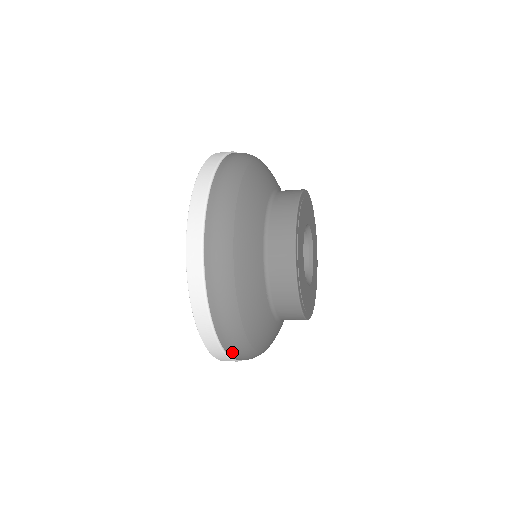
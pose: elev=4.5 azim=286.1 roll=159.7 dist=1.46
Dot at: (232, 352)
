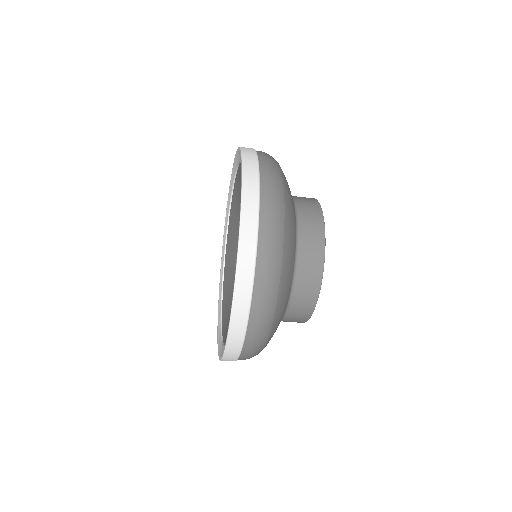
Dot at: (267, 203)
